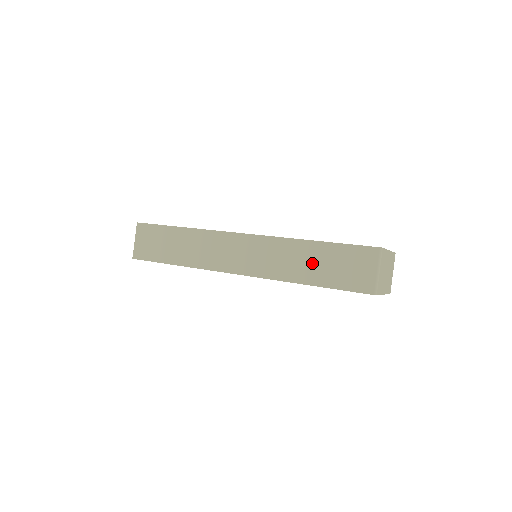
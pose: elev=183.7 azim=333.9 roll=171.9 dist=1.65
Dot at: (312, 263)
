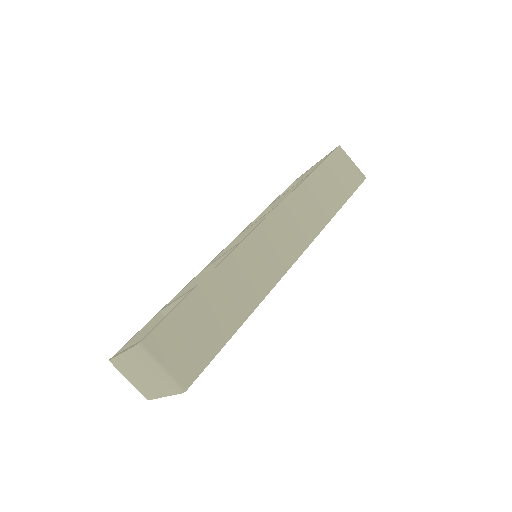
Dot at: (325, 192)
